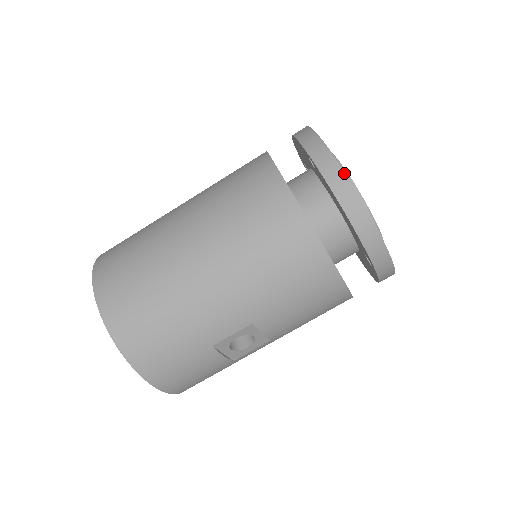
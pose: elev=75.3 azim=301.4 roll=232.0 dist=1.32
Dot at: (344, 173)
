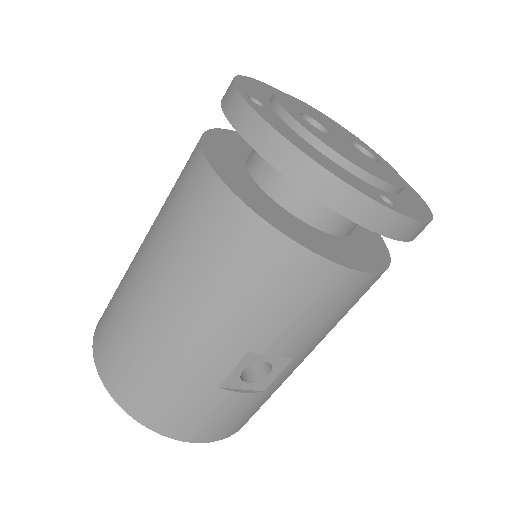
Dot at: (266, 123)
